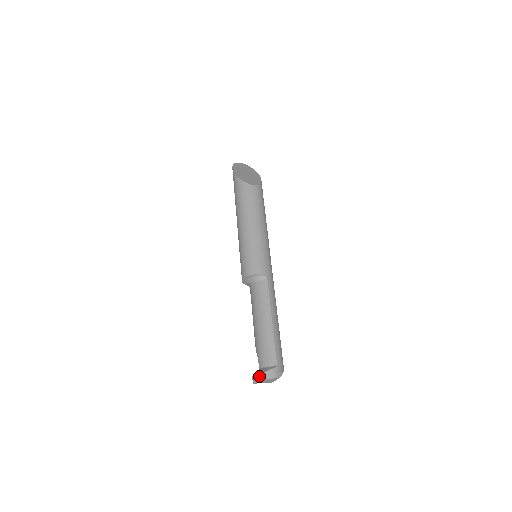
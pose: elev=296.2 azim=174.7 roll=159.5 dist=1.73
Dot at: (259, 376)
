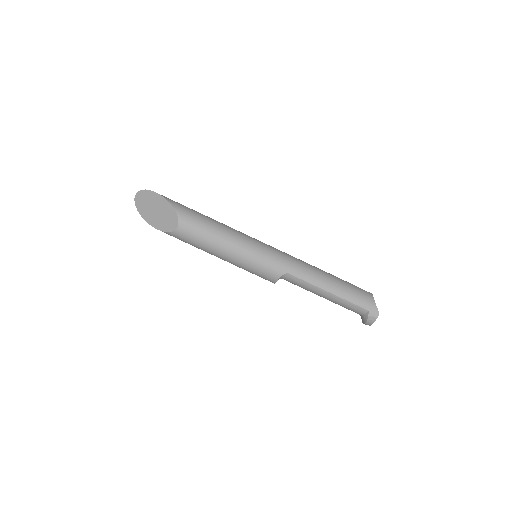
Dot at: (366, 324)
